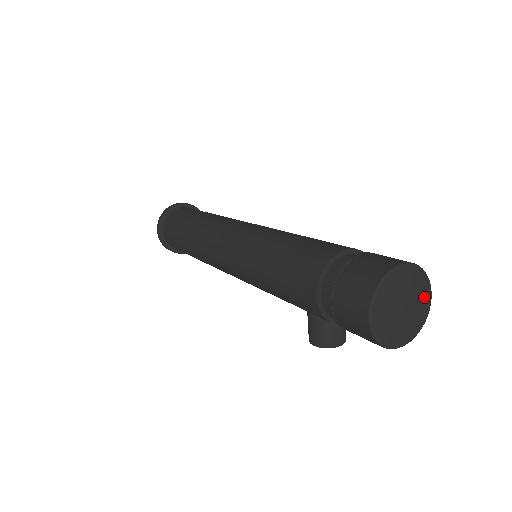
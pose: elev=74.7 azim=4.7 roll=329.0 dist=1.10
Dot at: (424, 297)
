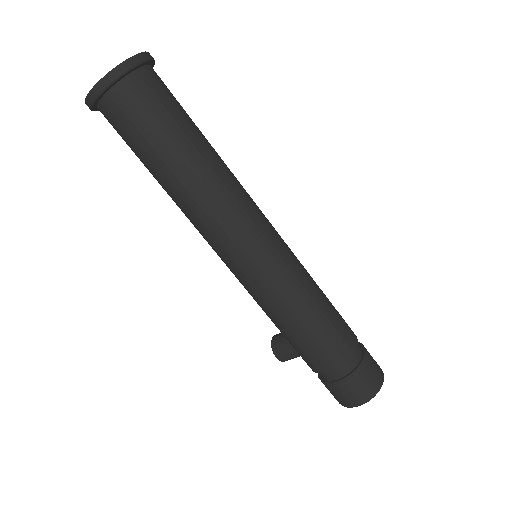
Dot at: occluded
